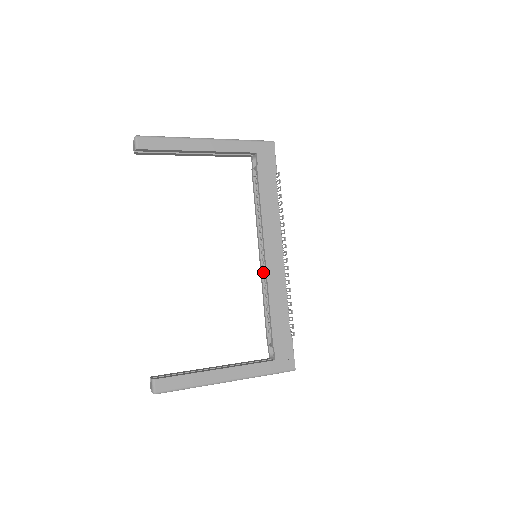
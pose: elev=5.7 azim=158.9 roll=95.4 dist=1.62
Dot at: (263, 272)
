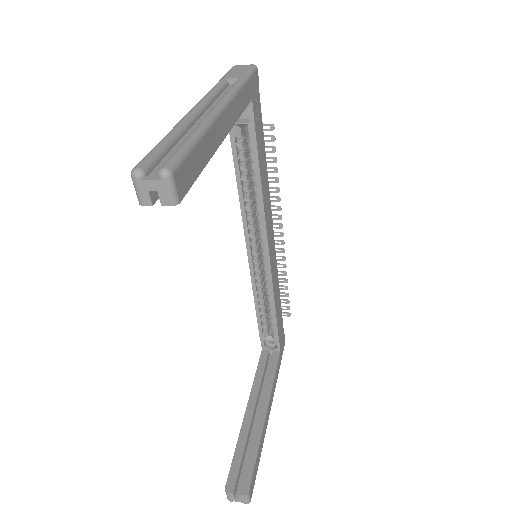
Dot at: (255, 268)
